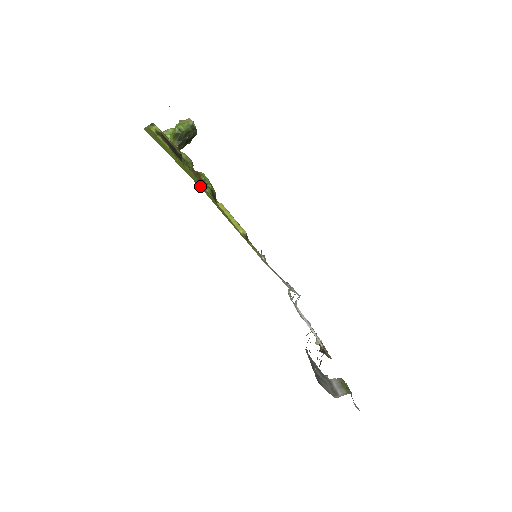
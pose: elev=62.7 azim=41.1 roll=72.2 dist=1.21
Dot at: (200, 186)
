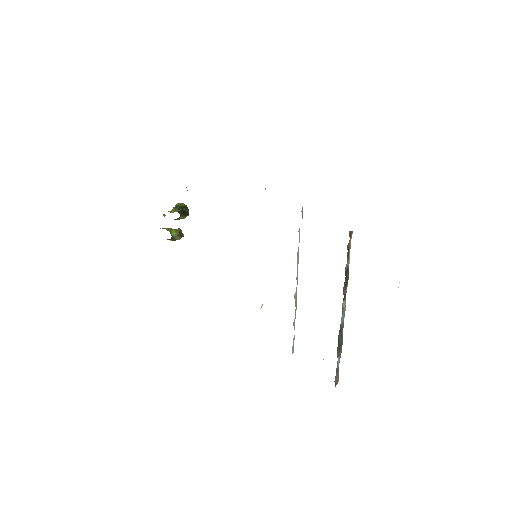
Dot at: occluded
